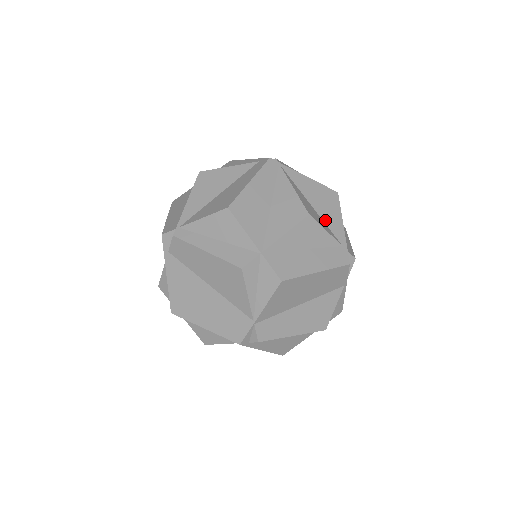
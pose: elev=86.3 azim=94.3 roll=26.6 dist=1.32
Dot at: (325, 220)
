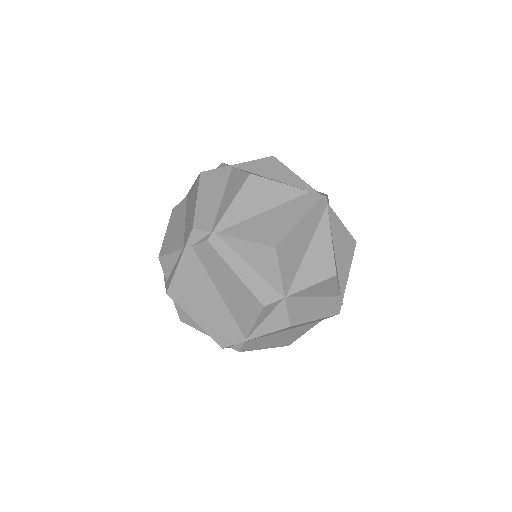
Dot at: (339, 269)
